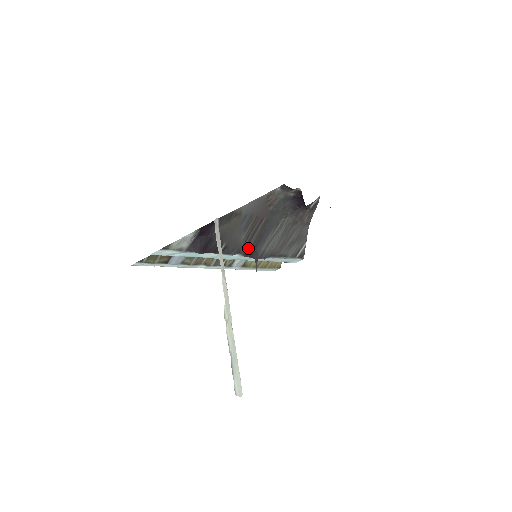
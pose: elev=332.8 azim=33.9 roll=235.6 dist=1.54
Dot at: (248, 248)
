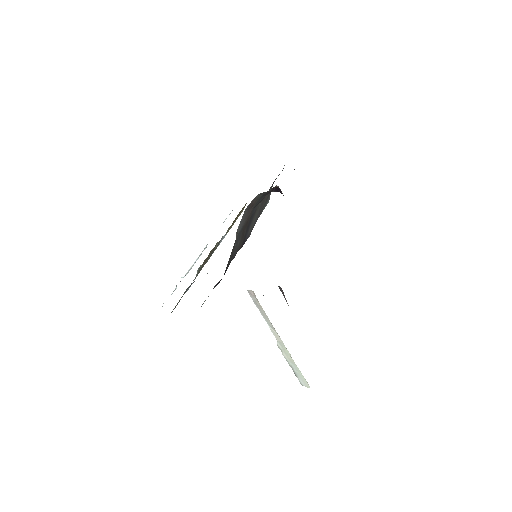
Dot at: (241, 244)
